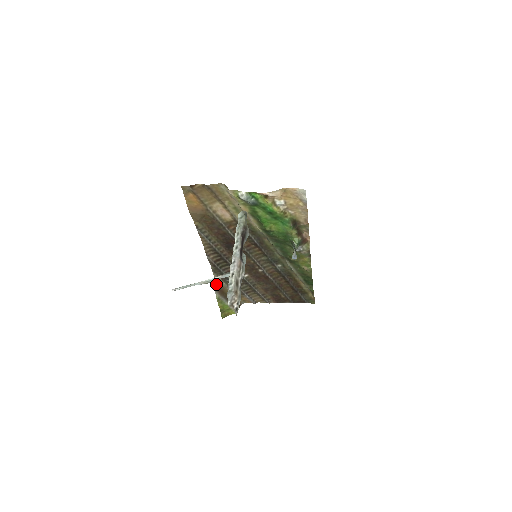
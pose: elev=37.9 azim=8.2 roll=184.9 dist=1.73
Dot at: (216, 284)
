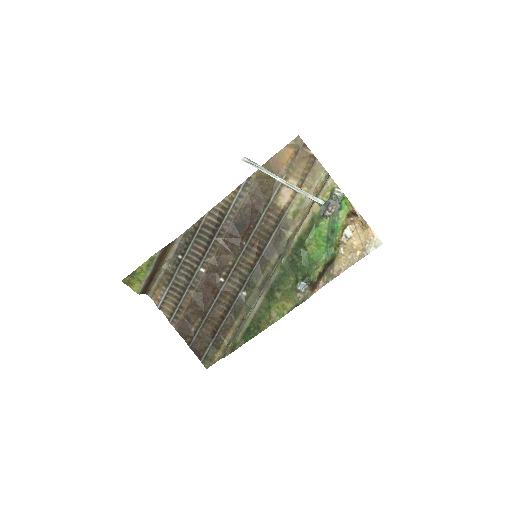
Dot at: (169, 245)
